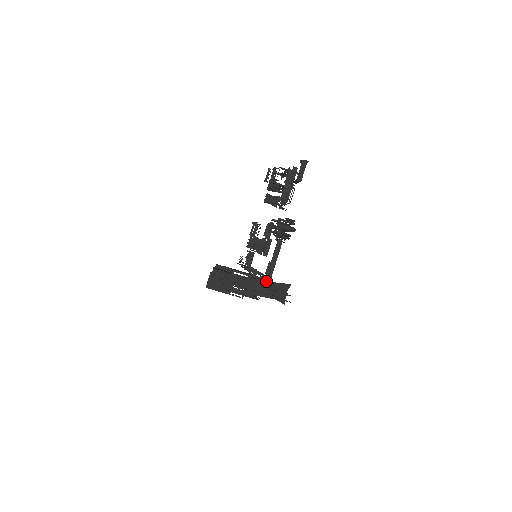
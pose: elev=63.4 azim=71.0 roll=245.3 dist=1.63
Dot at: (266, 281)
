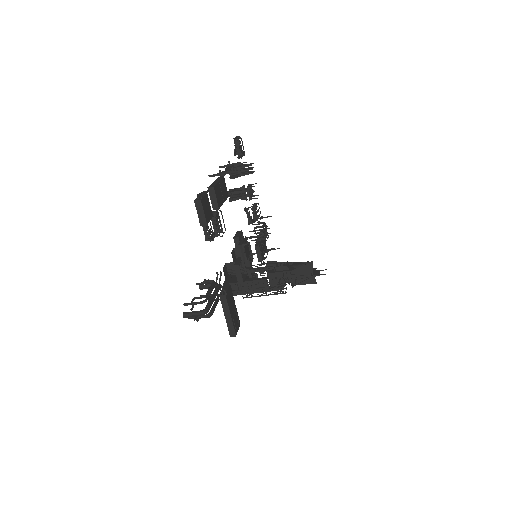
Dot at: (285, 269)
